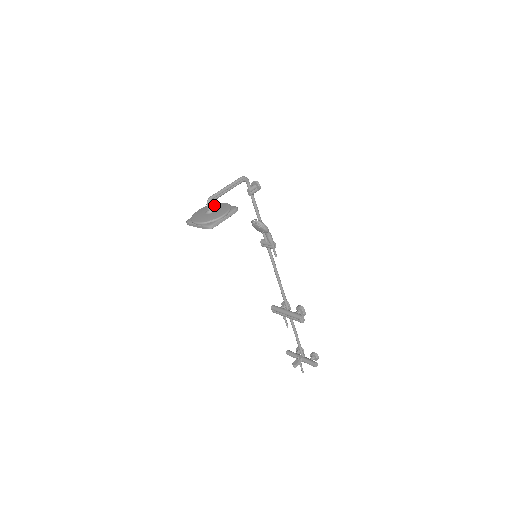
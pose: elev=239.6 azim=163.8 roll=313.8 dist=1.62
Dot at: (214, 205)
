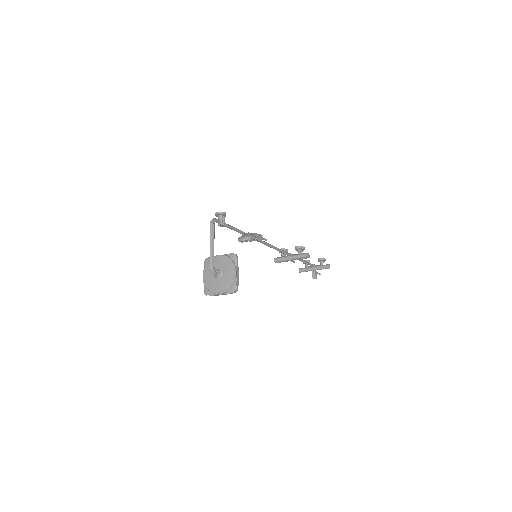
Dot at: occluded
